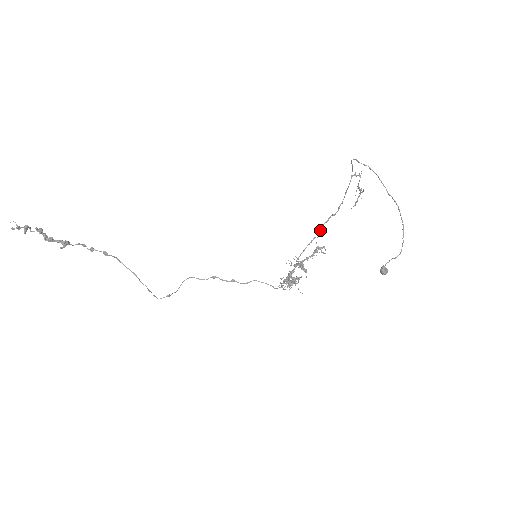
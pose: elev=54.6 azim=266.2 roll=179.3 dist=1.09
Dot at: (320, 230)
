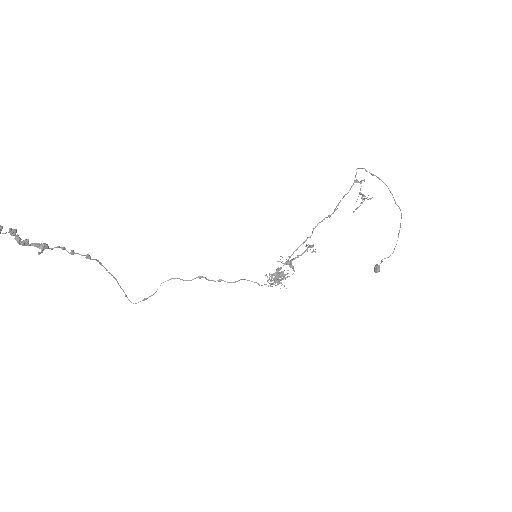
Dot at: (313, 230)
